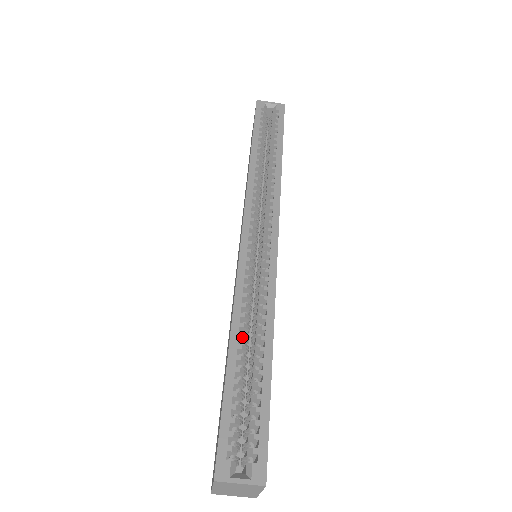
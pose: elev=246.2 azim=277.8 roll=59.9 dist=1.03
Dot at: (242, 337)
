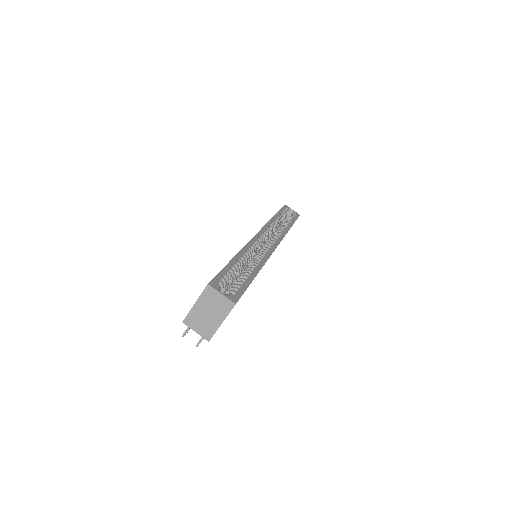
Dot at: (244, 258)
